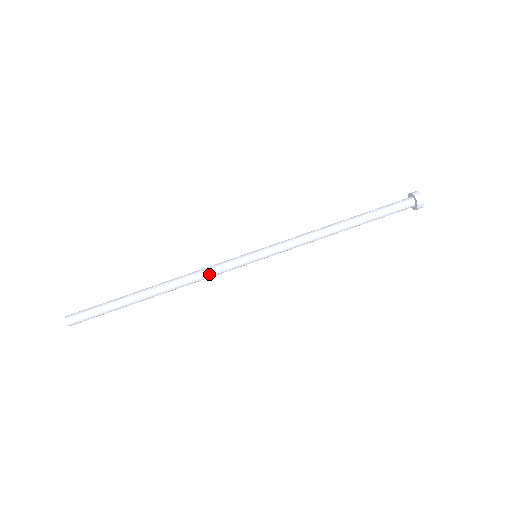
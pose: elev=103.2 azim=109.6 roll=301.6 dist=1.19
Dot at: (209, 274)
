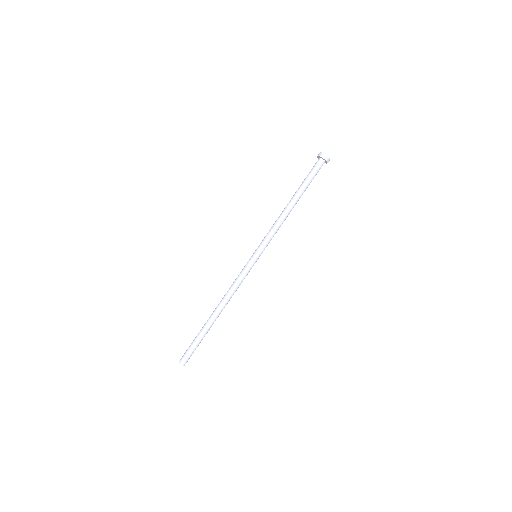
Dot at: occluded
